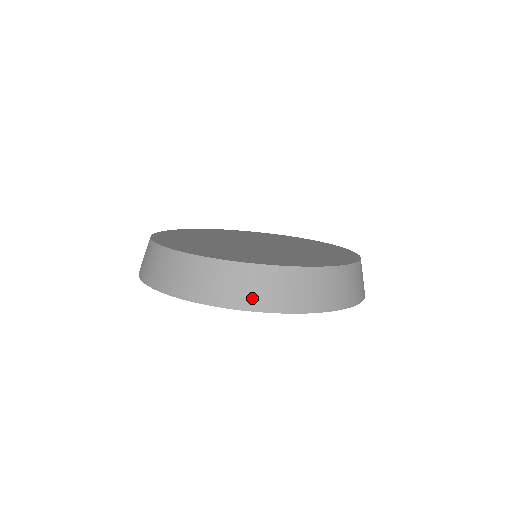
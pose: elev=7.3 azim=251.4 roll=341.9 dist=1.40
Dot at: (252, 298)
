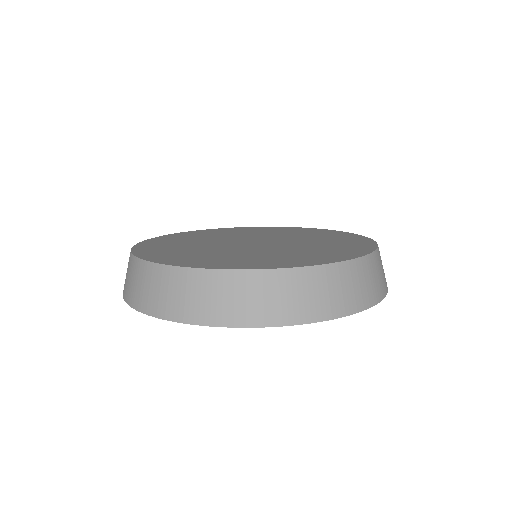
Dot at: (258, 311)
